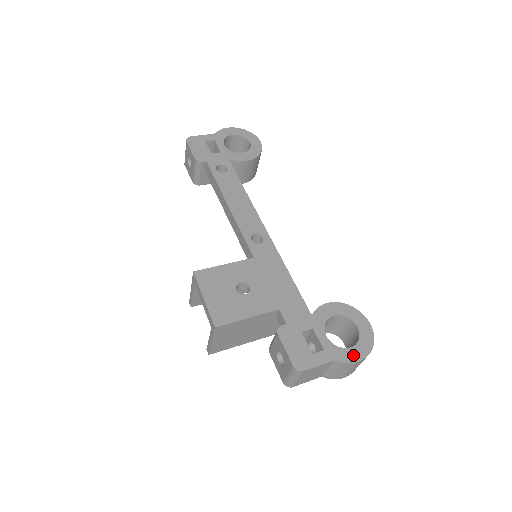
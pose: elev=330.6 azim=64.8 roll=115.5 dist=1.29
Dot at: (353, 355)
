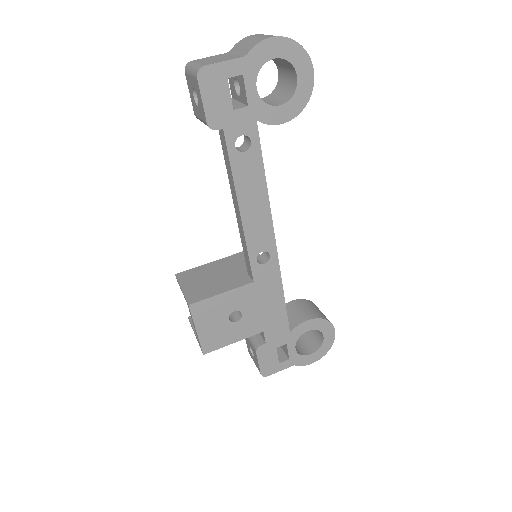
Dot at: (310, 360)
